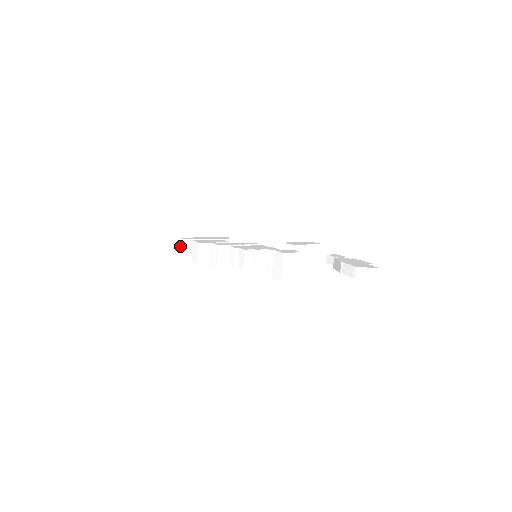
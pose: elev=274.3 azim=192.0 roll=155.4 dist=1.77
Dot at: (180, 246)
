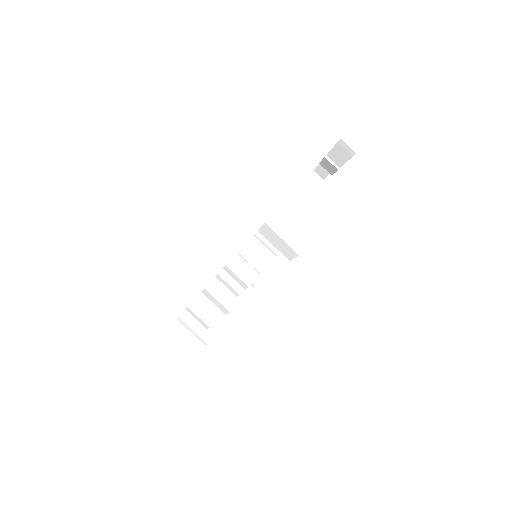
Dot at: (185, 326)
